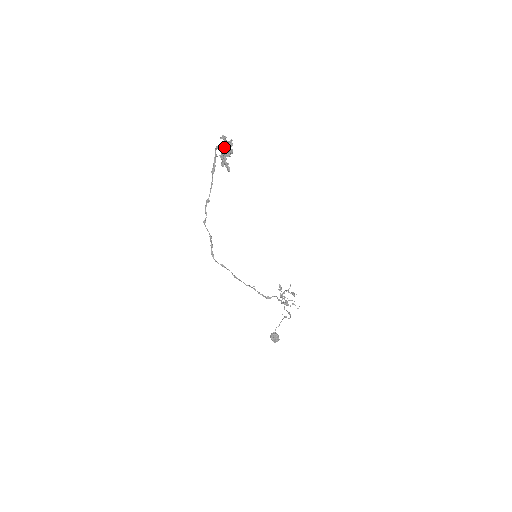
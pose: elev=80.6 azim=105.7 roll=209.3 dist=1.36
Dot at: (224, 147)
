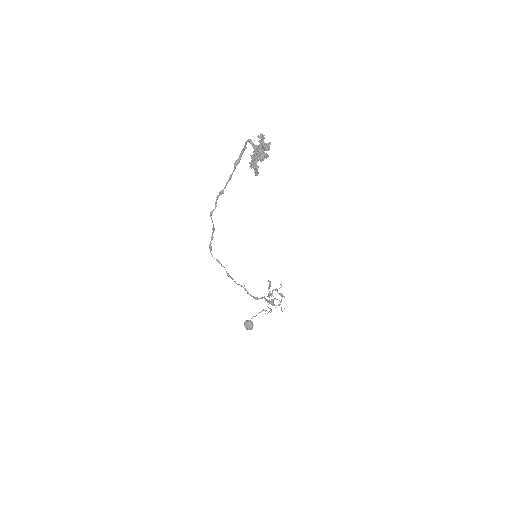
Dot at: (259, 149)
